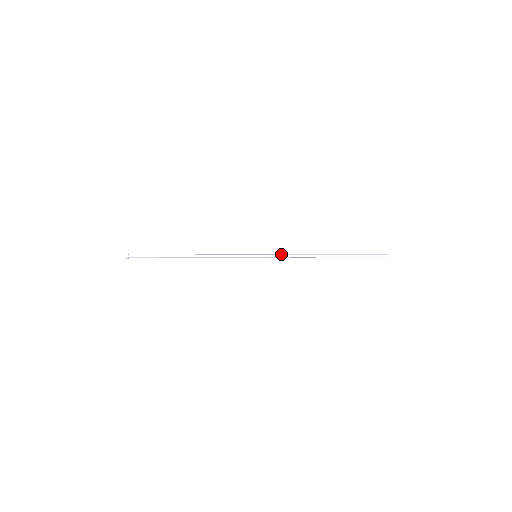
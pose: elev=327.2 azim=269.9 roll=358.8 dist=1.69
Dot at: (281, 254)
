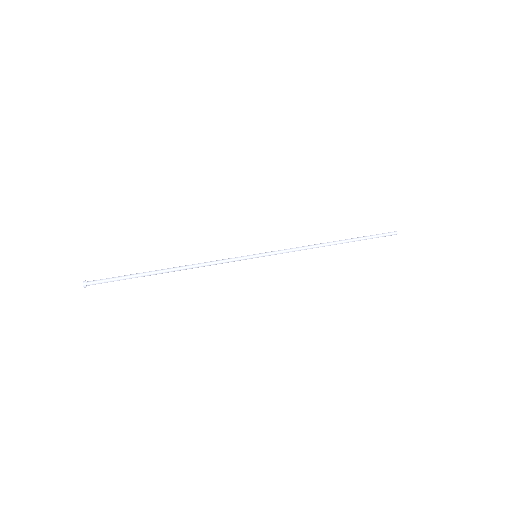
Dot at: (284, 249)
